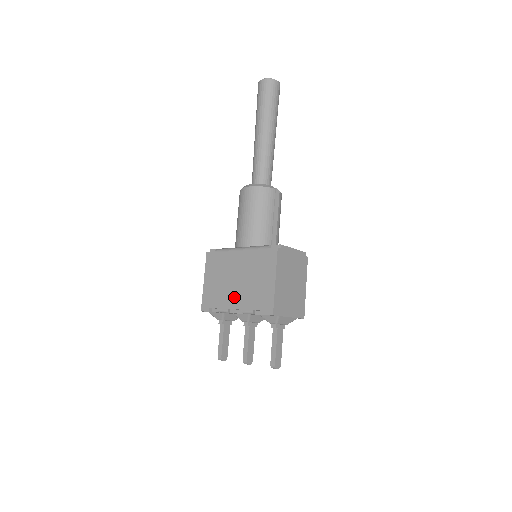
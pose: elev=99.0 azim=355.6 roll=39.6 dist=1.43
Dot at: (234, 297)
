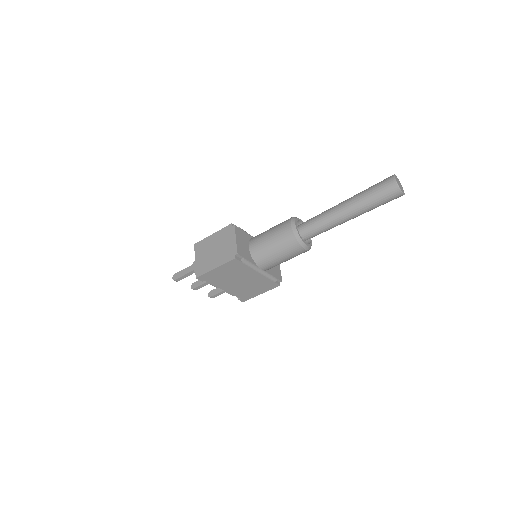
Dot at: (229, 286)
